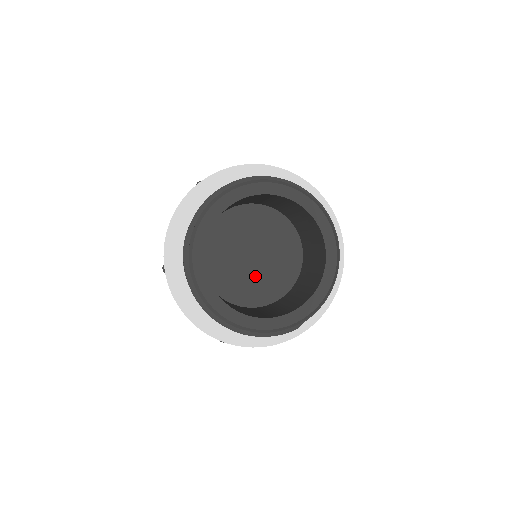
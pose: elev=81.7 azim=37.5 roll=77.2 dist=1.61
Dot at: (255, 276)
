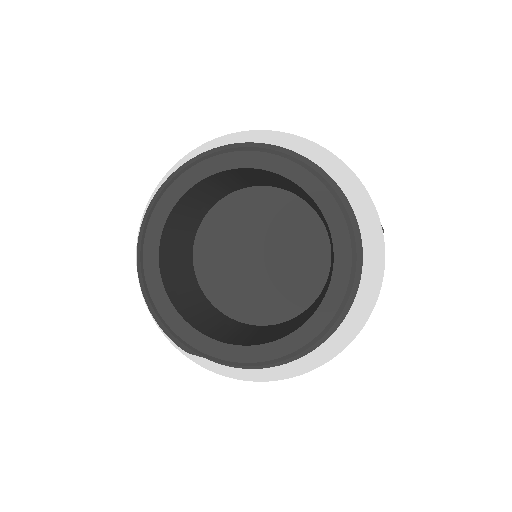
Dot at: (240, 273)
